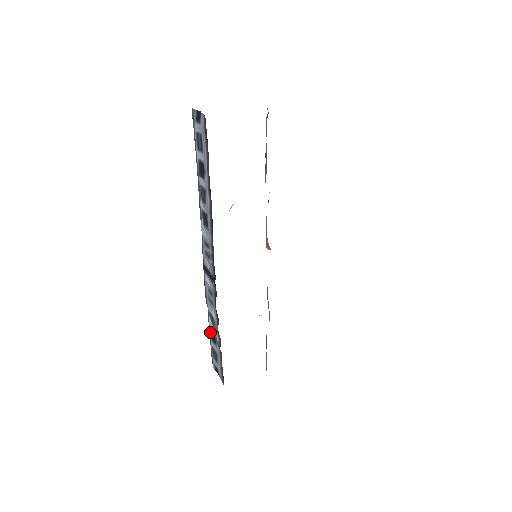
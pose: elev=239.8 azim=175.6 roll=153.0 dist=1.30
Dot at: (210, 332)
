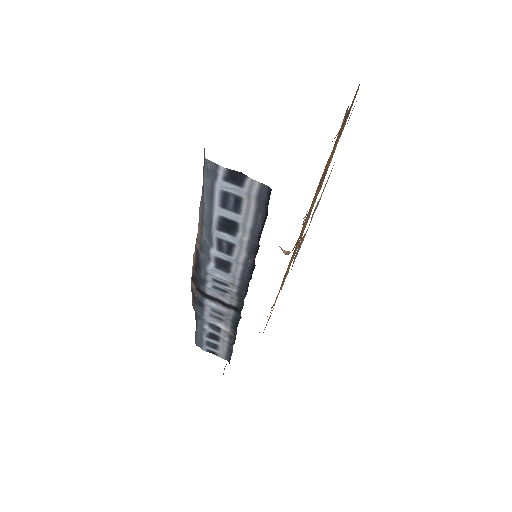
Dot at: (204, 333)
